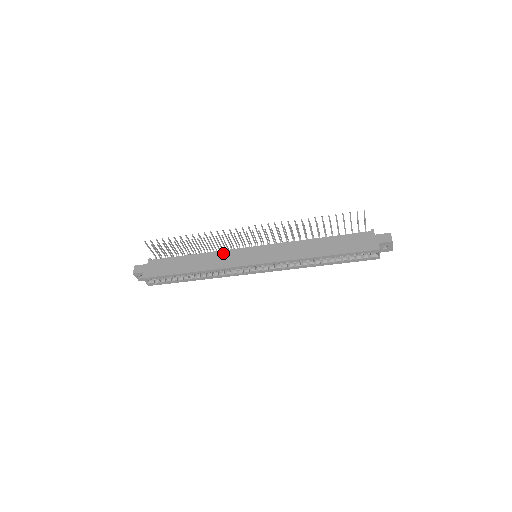
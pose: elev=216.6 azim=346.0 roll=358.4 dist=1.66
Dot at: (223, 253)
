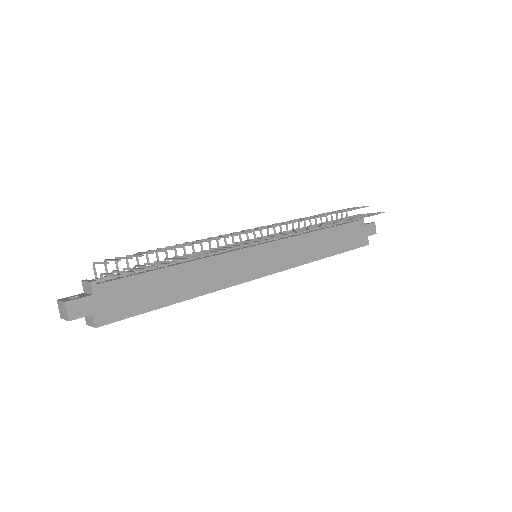
Dot at: (222, 260)
